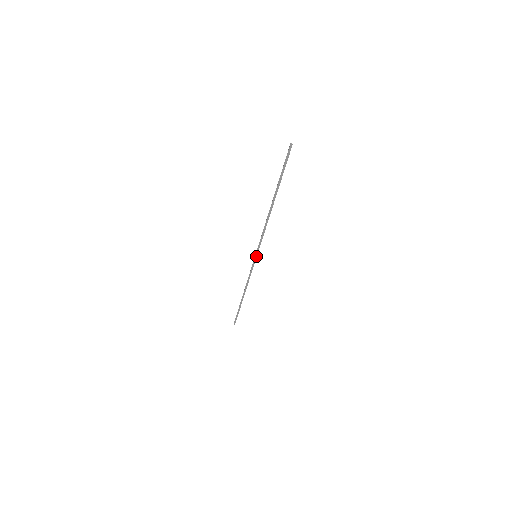
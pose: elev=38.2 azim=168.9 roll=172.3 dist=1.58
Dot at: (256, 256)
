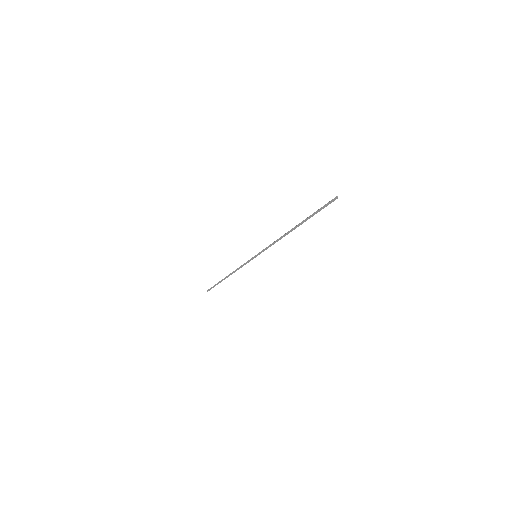
Dot at: (256, 256)
